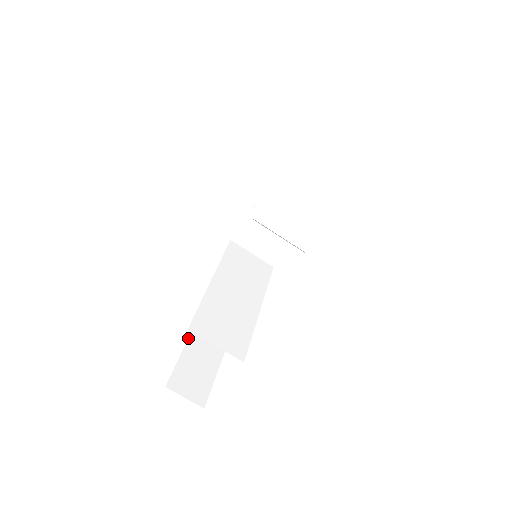
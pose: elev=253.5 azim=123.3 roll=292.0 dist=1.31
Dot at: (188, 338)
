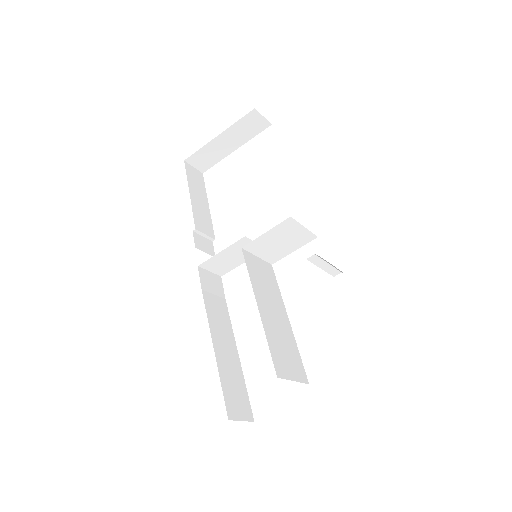
Dot at: occluded
